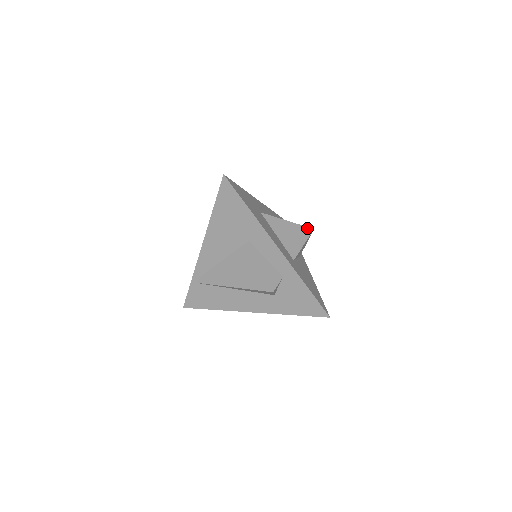
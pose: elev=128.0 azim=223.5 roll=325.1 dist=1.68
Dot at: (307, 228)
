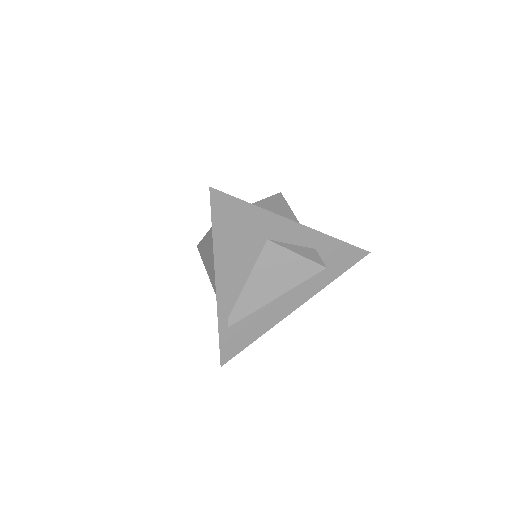
Dot at: (277, 195)
